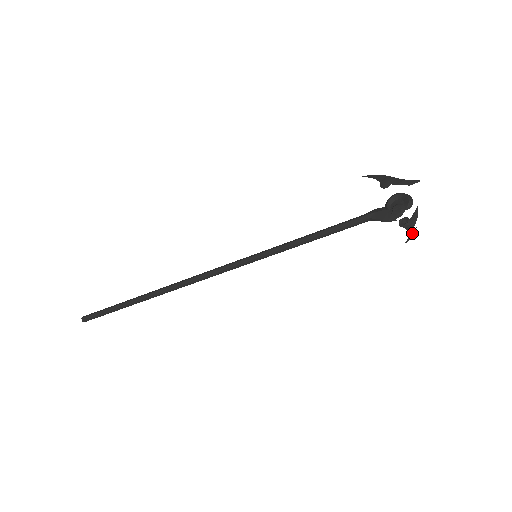
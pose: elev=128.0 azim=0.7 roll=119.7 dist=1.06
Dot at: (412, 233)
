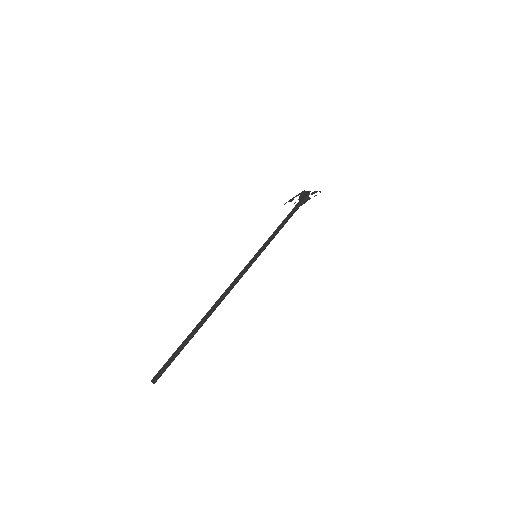
Dot at: (320, 192)
